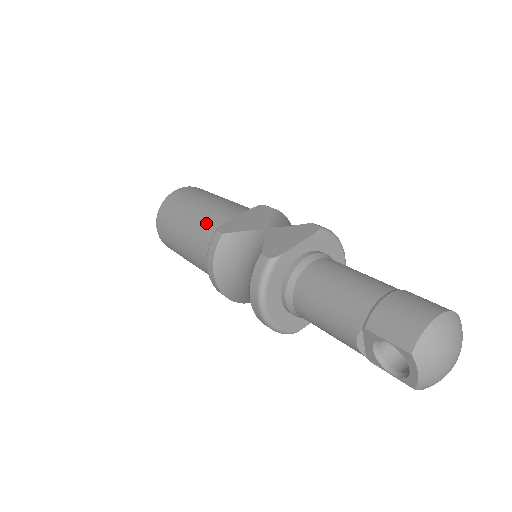
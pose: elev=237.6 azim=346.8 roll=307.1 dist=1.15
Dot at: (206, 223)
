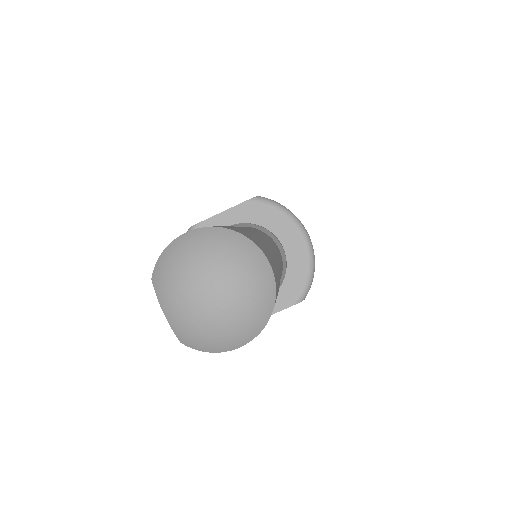
Dot at: occluded
